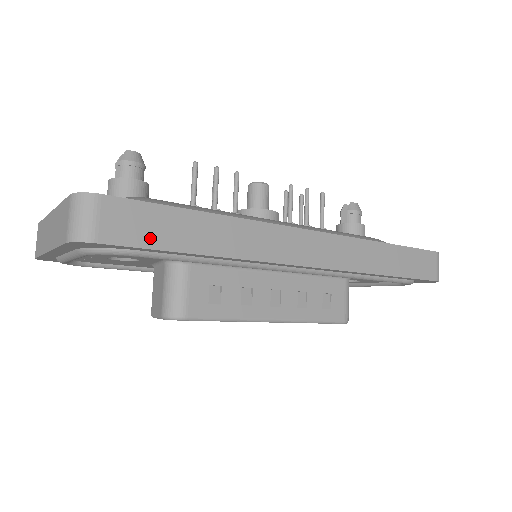
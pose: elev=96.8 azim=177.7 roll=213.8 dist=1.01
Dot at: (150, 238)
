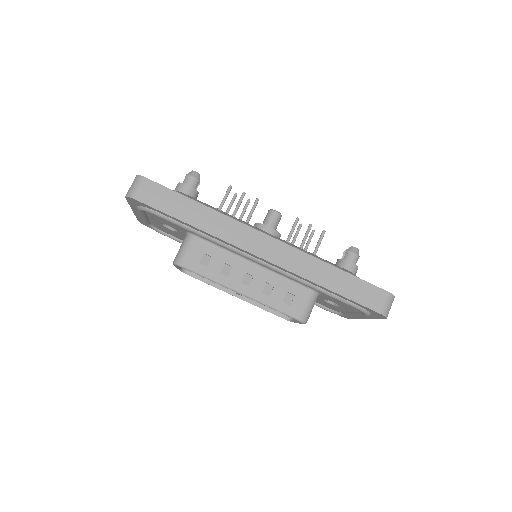
Dot at: (162, 206)
